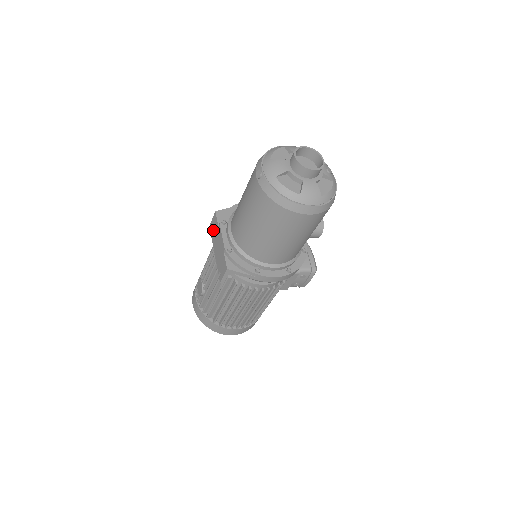
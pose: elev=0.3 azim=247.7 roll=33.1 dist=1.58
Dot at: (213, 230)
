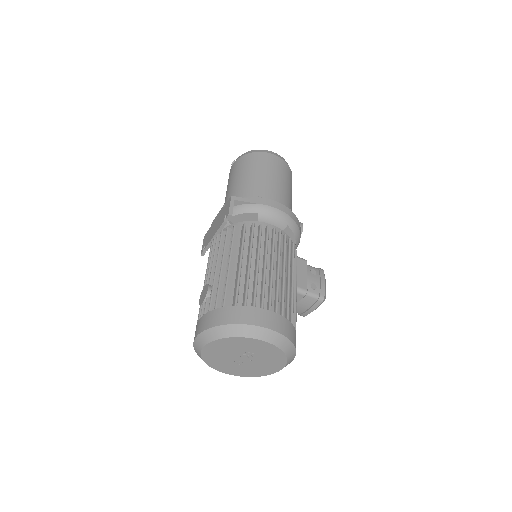
Dot at: (206, 241)
